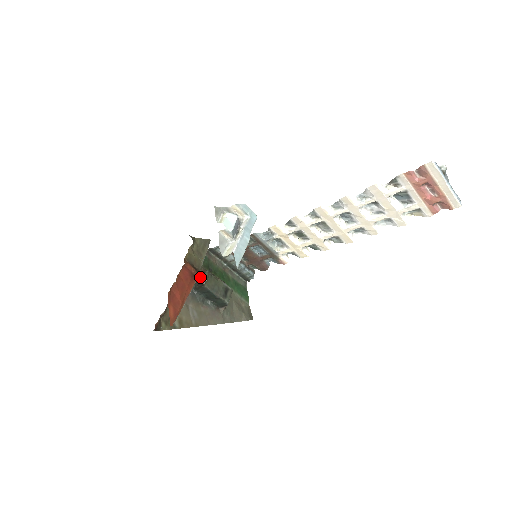
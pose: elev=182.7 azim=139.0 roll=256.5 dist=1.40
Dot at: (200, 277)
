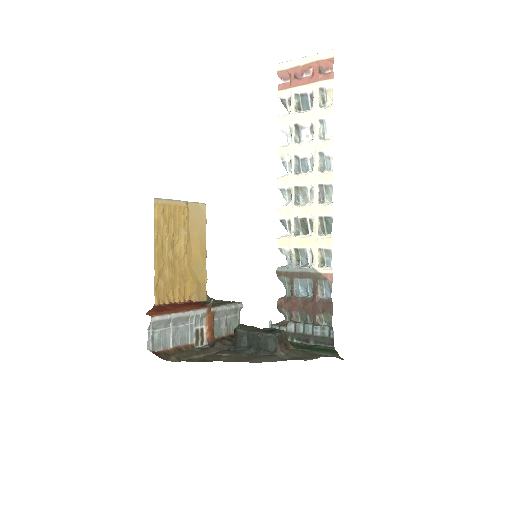
Dot at: (208, 304)
